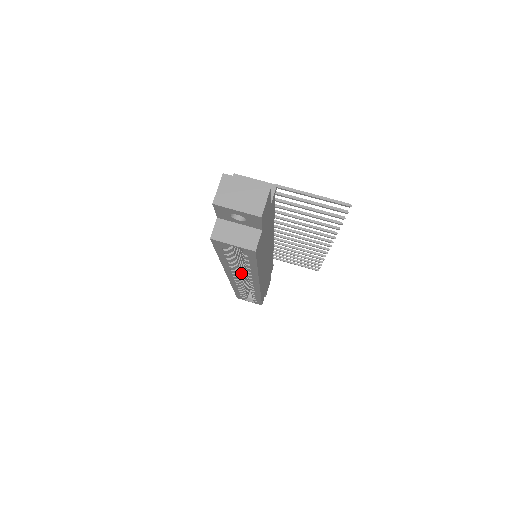
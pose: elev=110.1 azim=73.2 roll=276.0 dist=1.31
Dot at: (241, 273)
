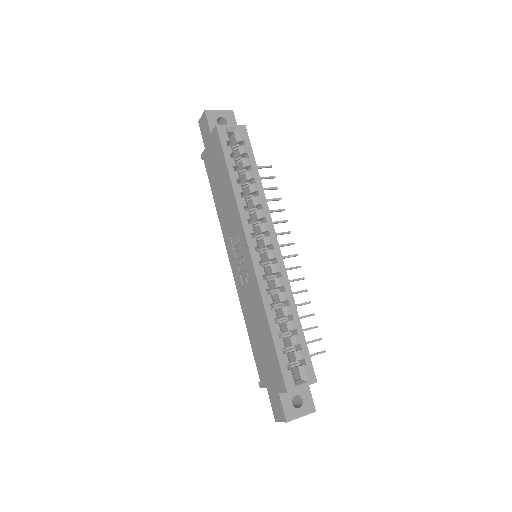
Dot at: (256, 240)
